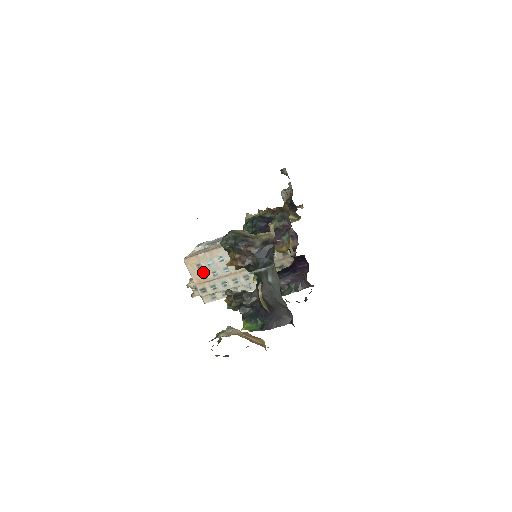
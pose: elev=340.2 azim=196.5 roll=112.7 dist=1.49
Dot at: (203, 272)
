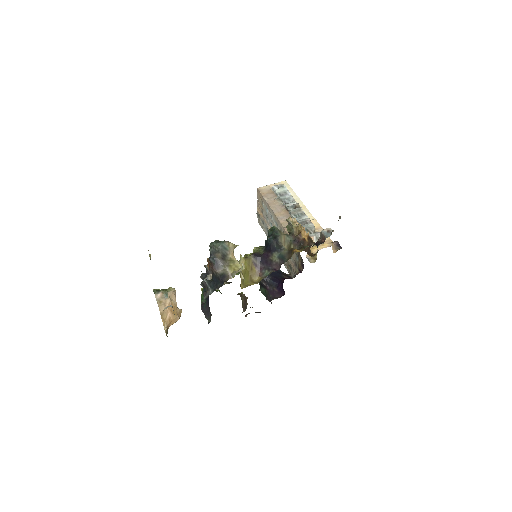
Dot at: (263, 208)
